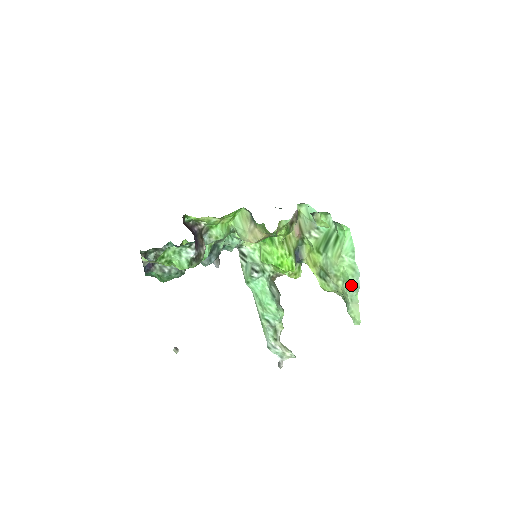
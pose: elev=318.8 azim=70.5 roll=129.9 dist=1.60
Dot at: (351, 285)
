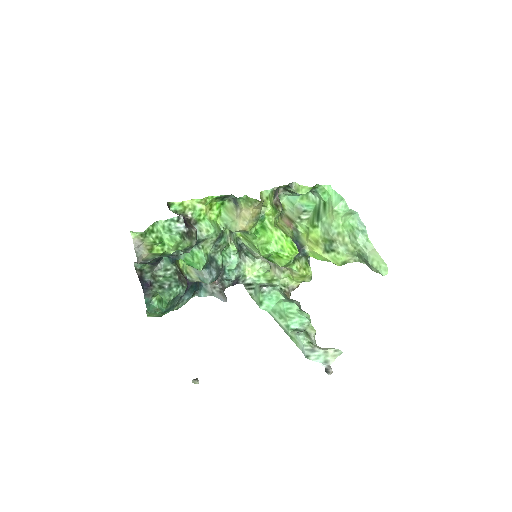
Dot at: (356, 230)
